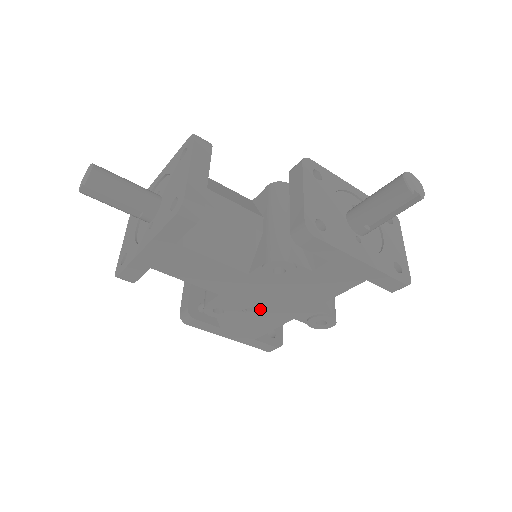
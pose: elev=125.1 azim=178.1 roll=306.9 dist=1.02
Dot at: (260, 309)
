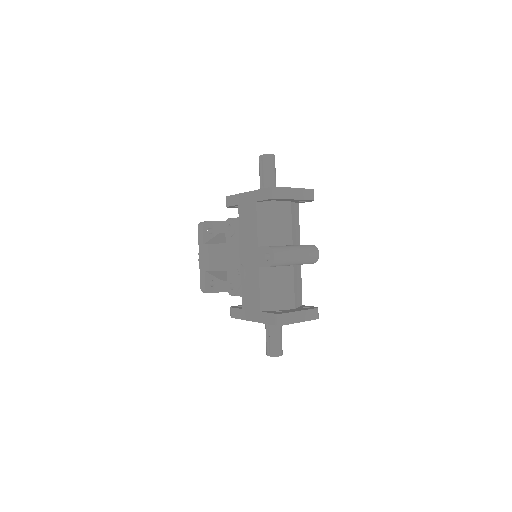
Dot at: (242, 268)
